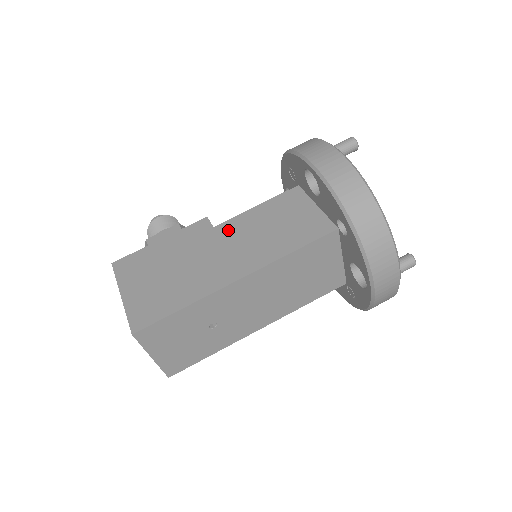
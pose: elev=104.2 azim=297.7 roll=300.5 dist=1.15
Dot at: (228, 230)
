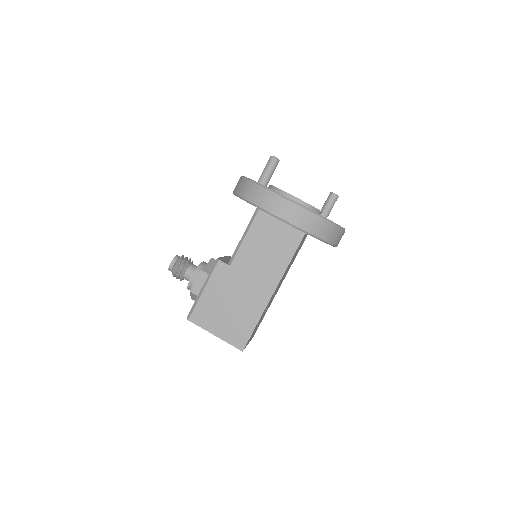
Dot at: (241, 264)
